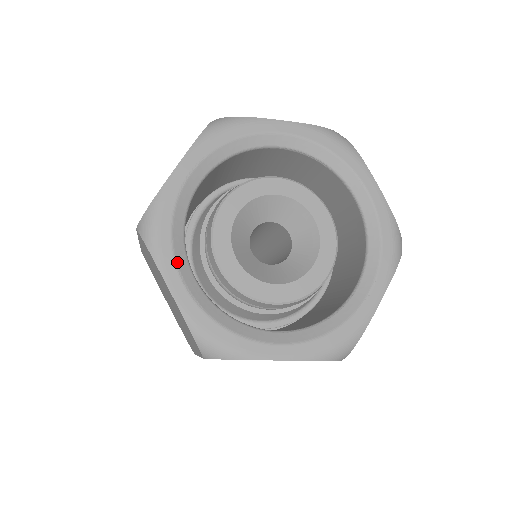
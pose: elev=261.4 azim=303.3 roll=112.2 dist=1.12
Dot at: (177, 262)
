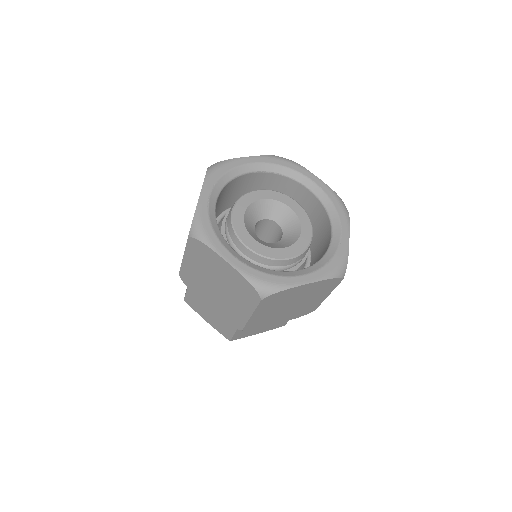
Dot at: (224, 245)
